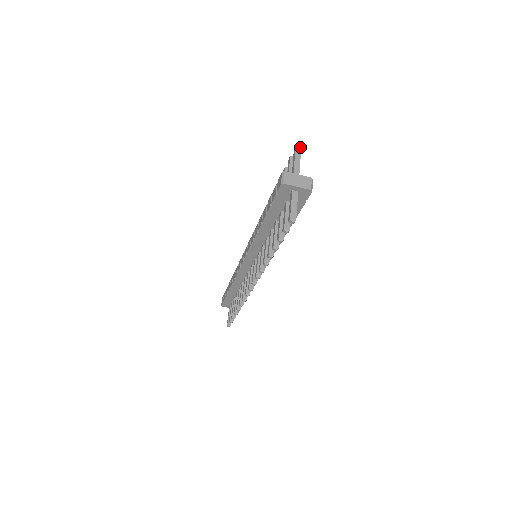
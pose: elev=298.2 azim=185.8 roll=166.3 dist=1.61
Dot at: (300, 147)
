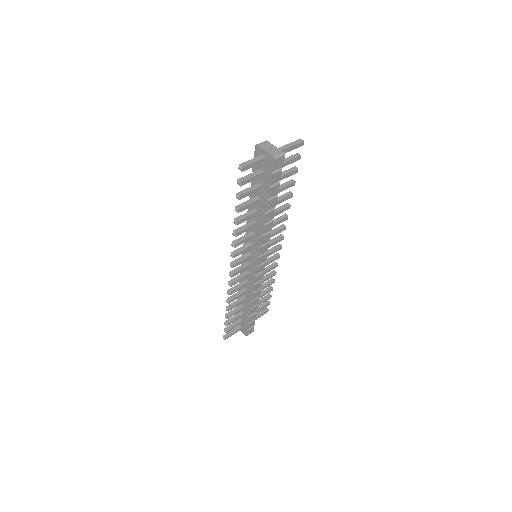
Dot at: (302, 141)
